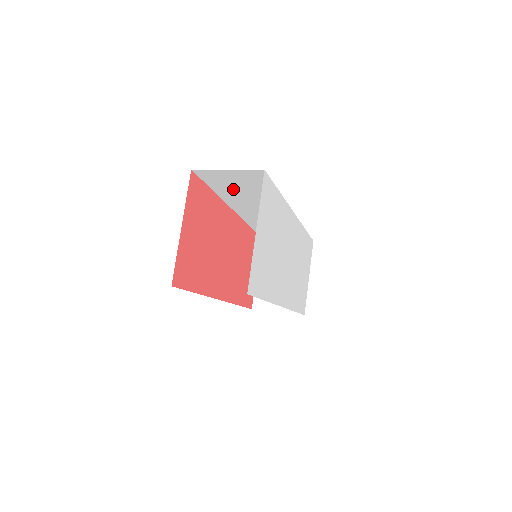
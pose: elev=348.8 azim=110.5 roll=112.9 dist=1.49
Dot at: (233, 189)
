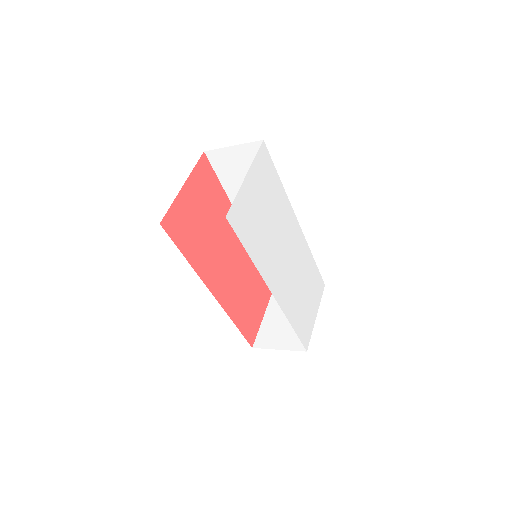
Dot at: (240, 183)
